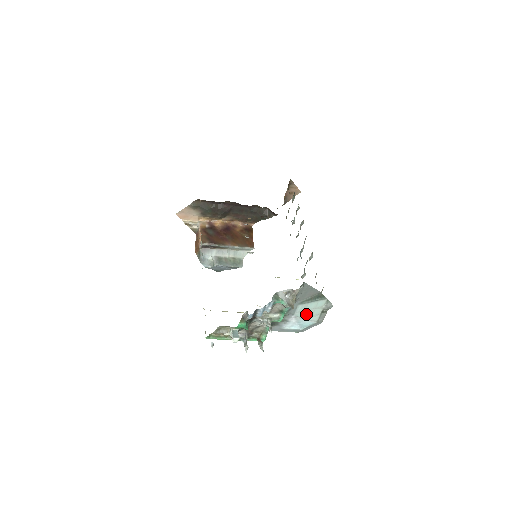
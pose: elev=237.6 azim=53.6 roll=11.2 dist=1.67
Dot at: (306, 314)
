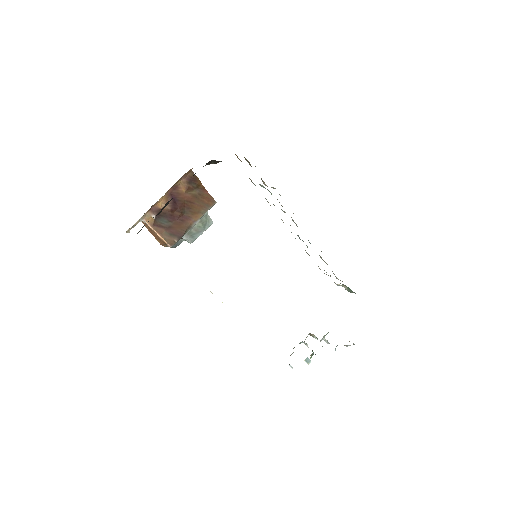
Dot at: occluded
